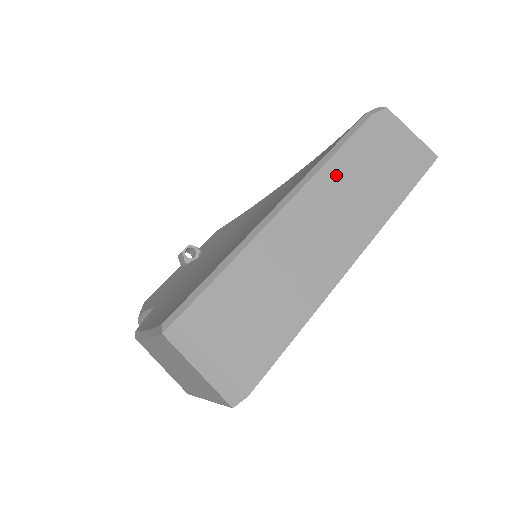
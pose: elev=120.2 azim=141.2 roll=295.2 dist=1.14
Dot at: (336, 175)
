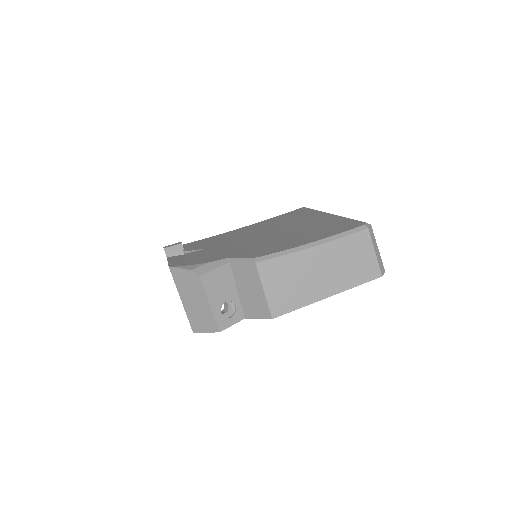
Dot at: occluded
